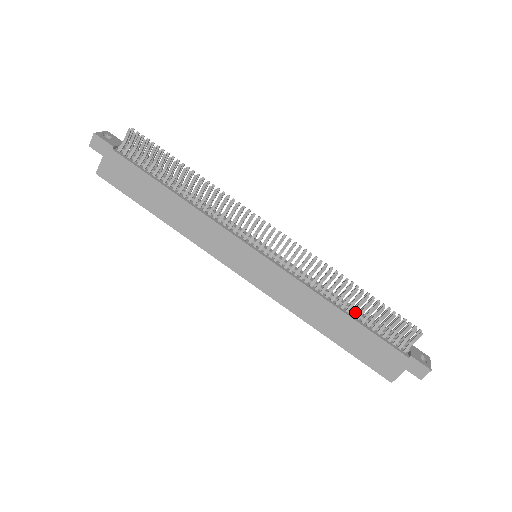
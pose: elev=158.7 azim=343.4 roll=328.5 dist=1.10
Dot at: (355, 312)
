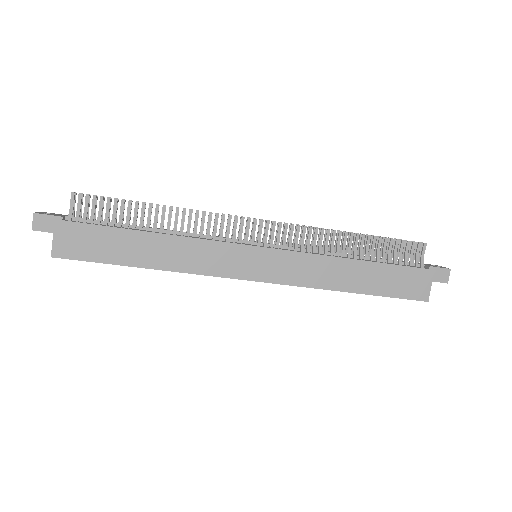
Dot at: (367, 256)
